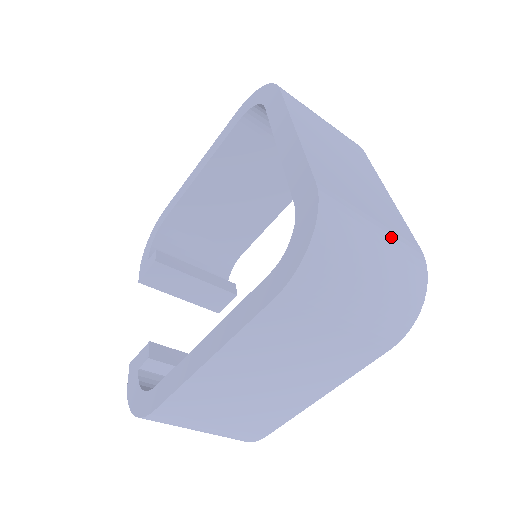
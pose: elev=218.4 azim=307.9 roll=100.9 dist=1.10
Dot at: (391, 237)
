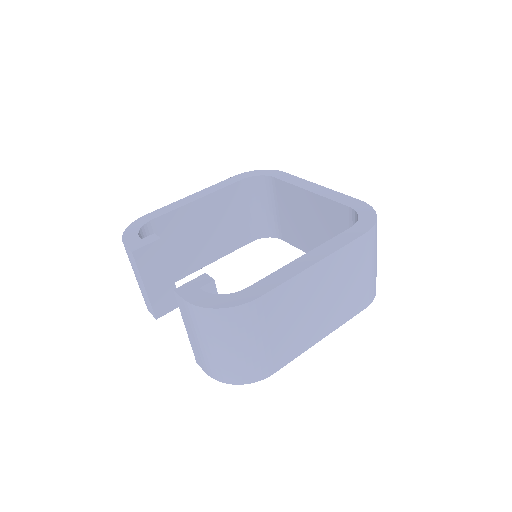
Dot at: occluded
